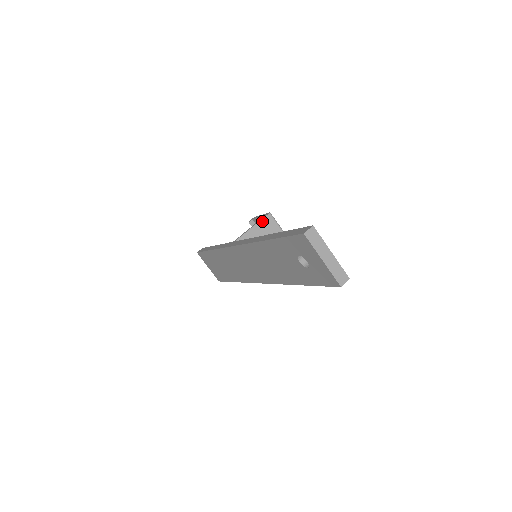
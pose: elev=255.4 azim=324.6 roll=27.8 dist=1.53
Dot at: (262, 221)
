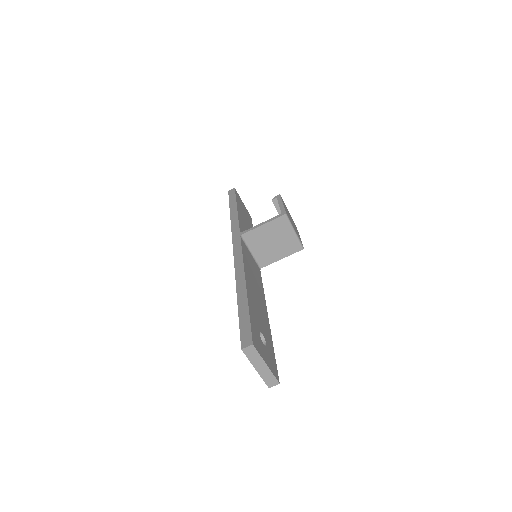
Dot at: (274, 221)
